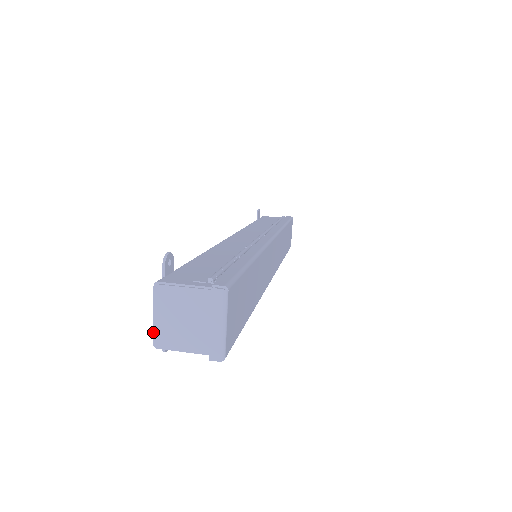
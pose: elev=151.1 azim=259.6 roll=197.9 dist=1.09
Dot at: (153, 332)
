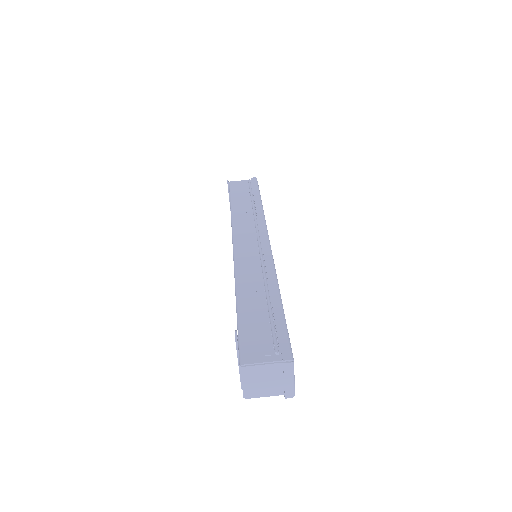
Dot at: (243, 391)
